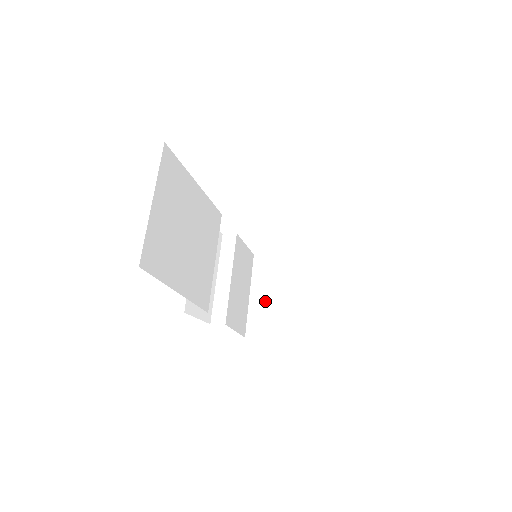
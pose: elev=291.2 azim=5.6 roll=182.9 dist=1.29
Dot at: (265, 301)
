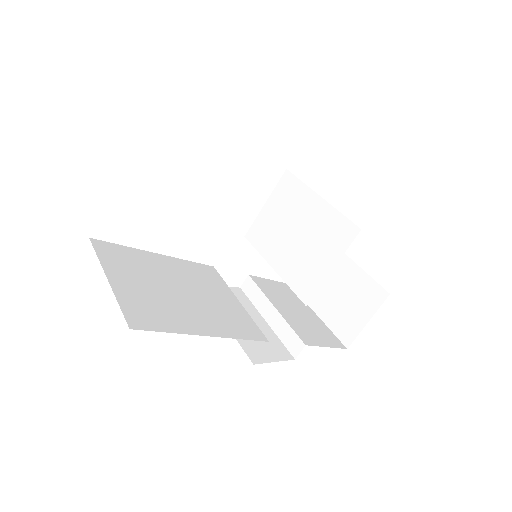
Dot at: (303, 282)
